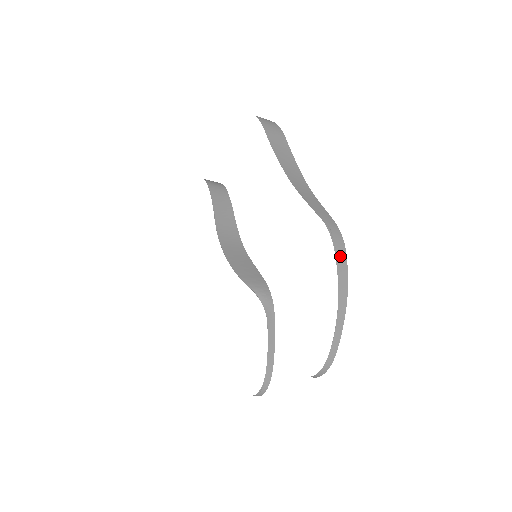
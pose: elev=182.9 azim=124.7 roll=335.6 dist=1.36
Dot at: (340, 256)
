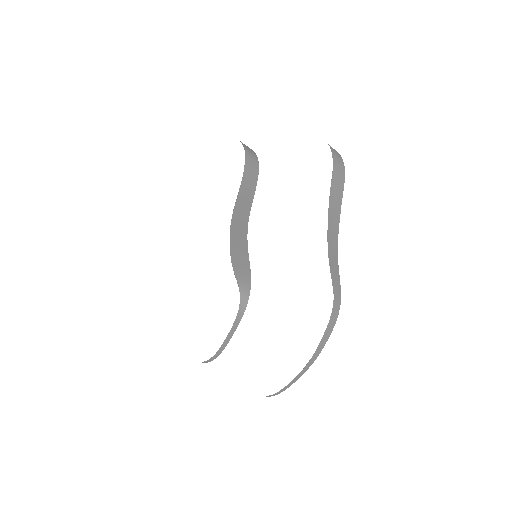
Dot at: (330, 327)
